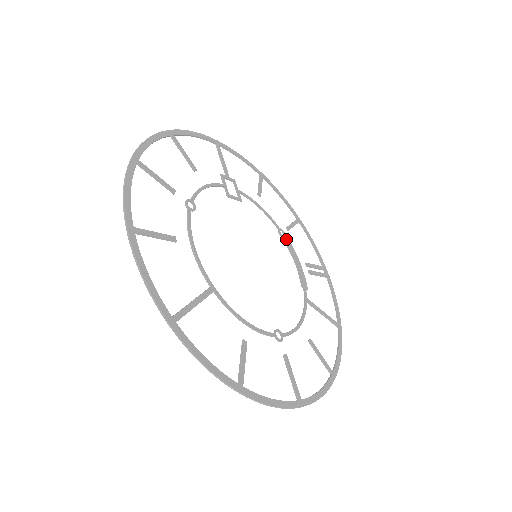
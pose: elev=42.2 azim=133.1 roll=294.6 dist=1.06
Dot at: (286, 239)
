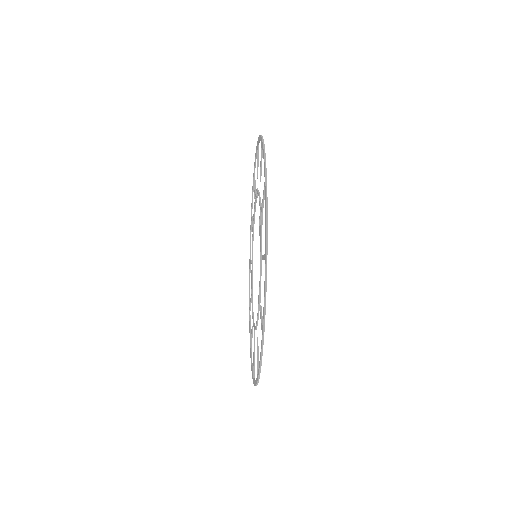
Dot at: occluded
